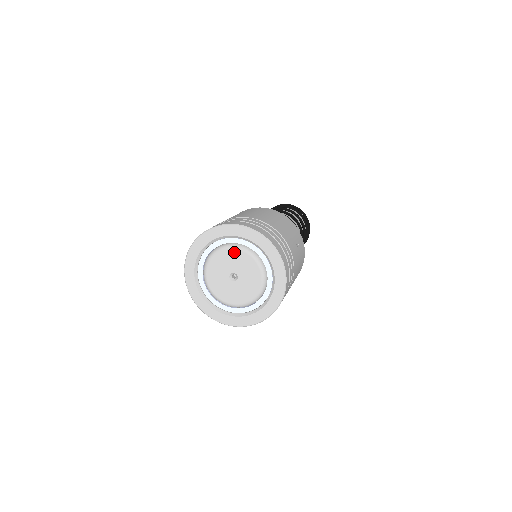
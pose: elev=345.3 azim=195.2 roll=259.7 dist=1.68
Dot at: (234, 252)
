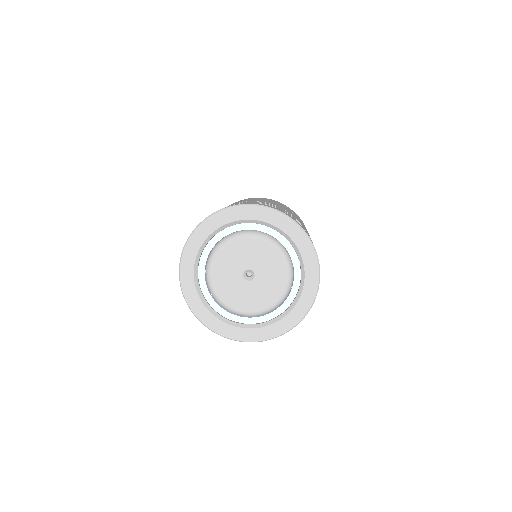
Dot at: (232, 246)
